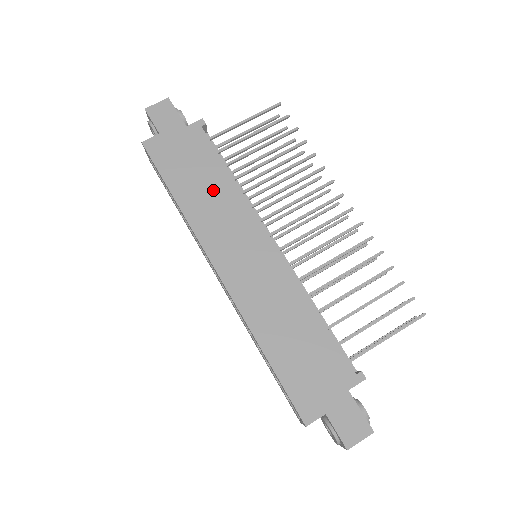
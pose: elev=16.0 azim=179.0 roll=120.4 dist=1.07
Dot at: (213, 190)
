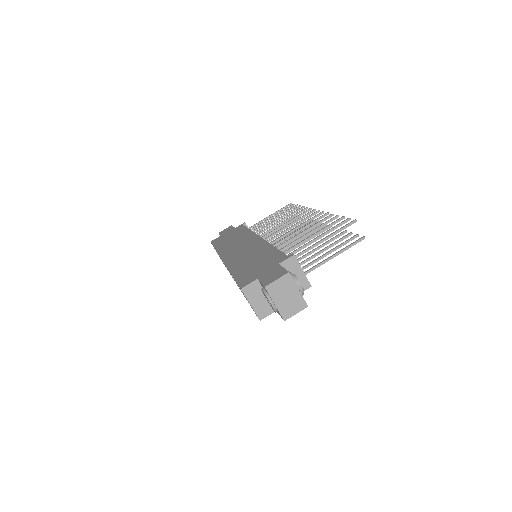
Dot at: (237, 238)
